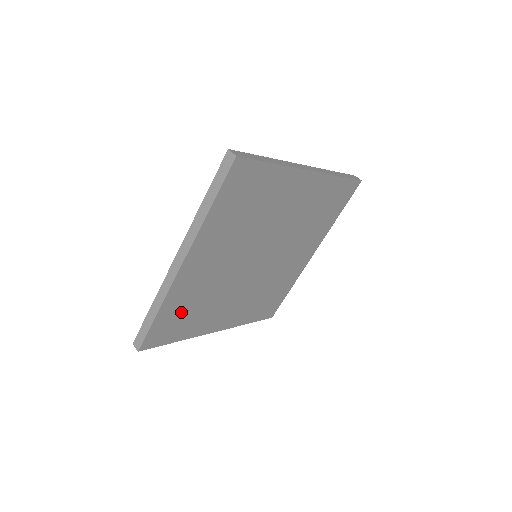
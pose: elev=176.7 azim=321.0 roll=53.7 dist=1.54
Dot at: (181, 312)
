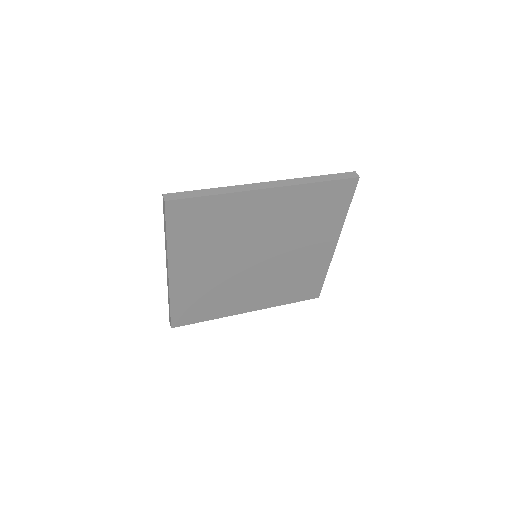
Dot at: (210, 219)
